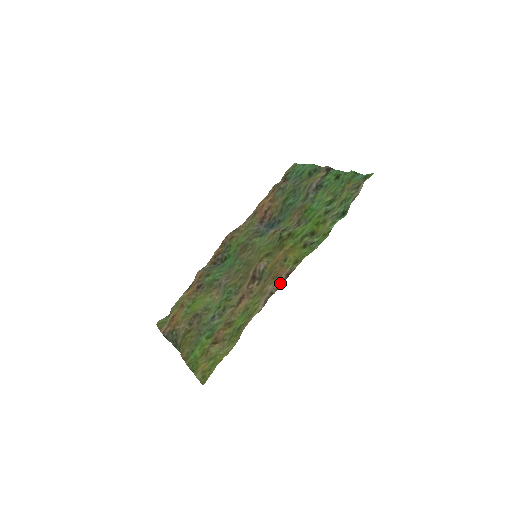
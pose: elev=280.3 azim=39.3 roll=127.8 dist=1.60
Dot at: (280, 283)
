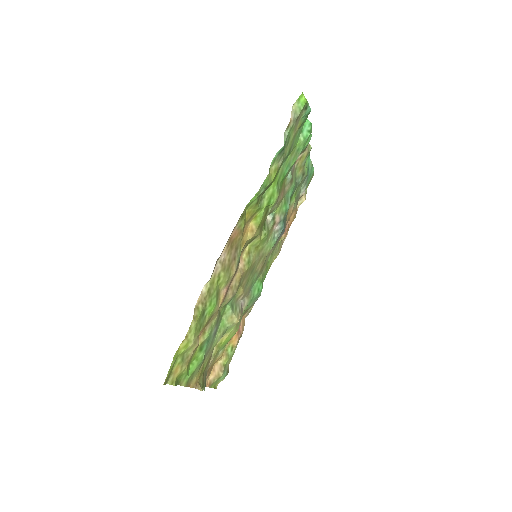
Dot at: (227, 242)
